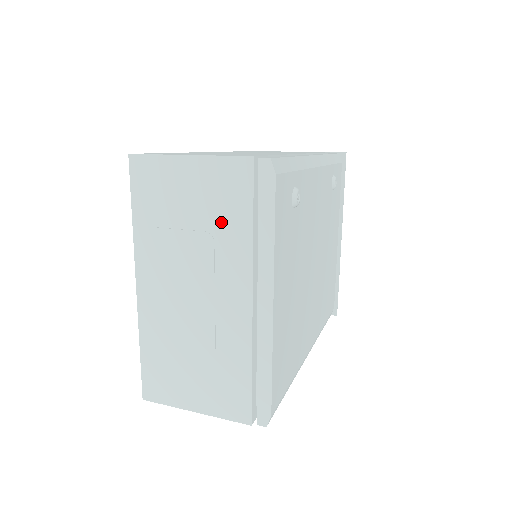
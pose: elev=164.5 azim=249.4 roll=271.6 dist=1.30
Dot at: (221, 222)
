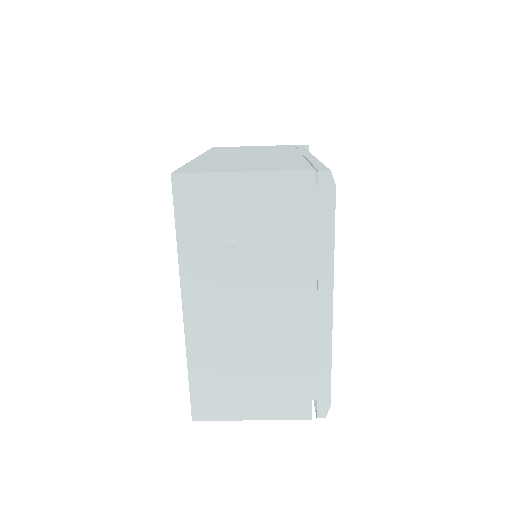
Dot at: (280, 235)
